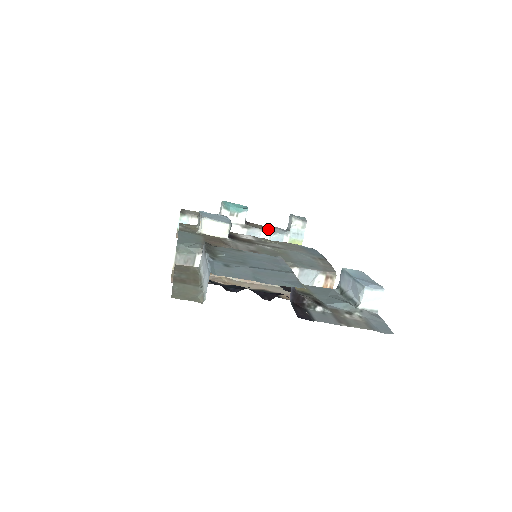
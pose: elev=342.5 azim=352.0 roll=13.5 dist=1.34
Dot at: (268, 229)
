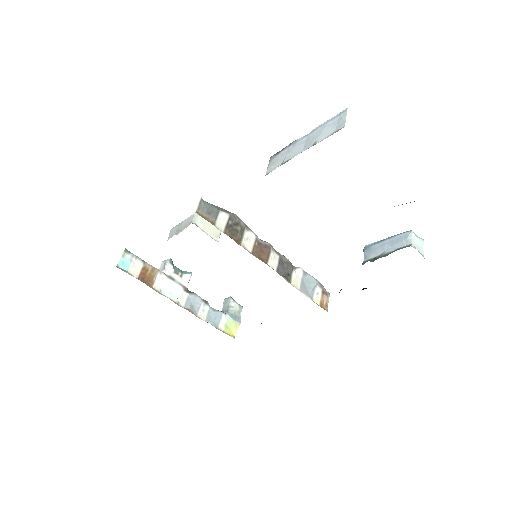
Dot at: occluded
